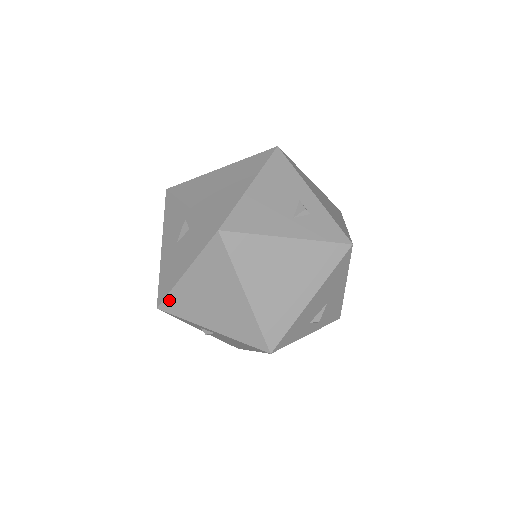
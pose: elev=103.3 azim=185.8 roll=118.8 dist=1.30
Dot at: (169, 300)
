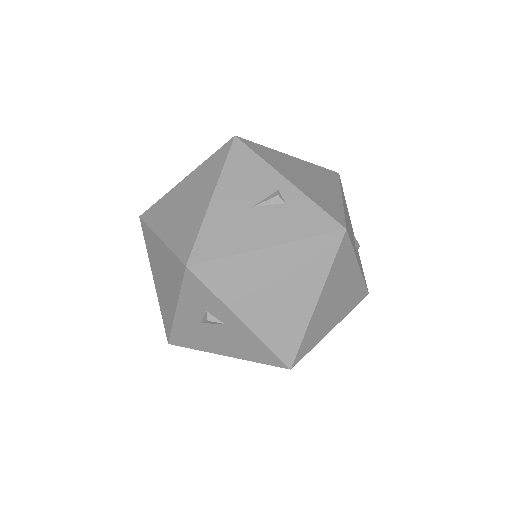
Dot at: (216, 265)
